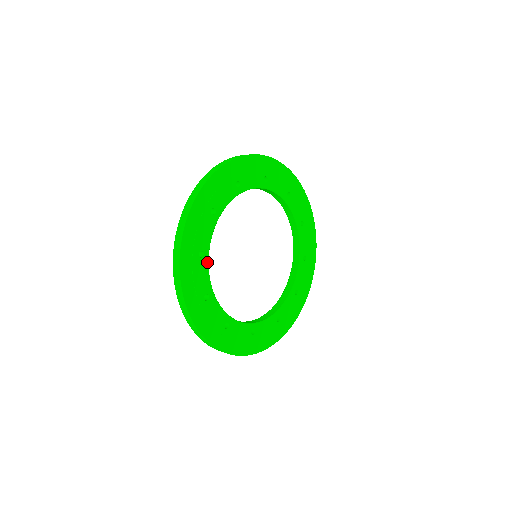
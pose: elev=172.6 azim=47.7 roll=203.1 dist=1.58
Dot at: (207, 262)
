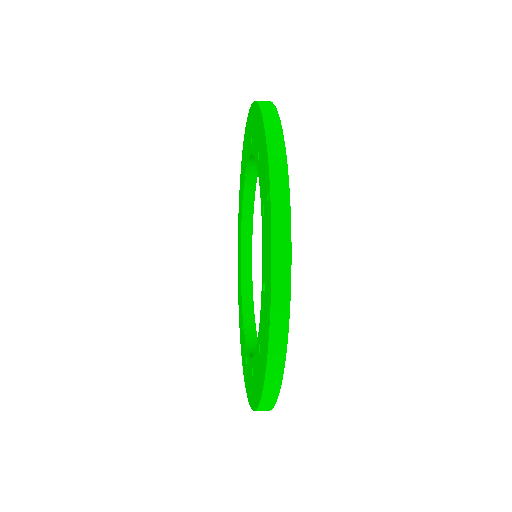
Dot at: occluded
